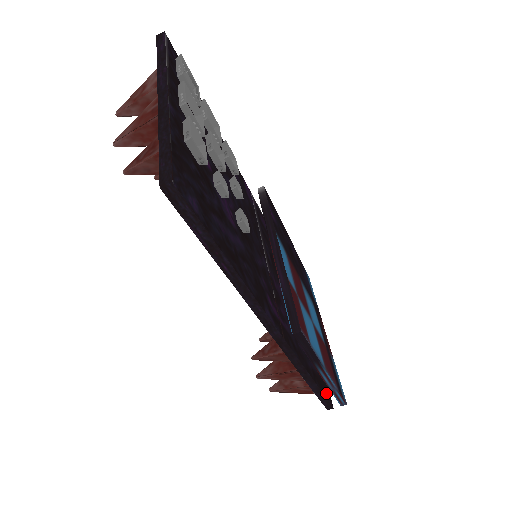
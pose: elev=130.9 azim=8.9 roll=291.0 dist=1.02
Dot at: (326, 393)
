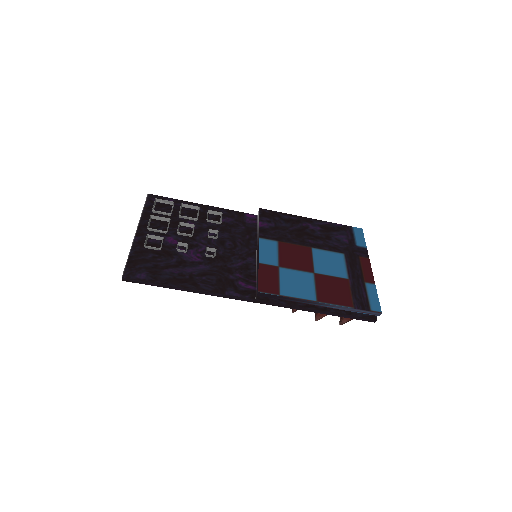
Dot at: occluded
